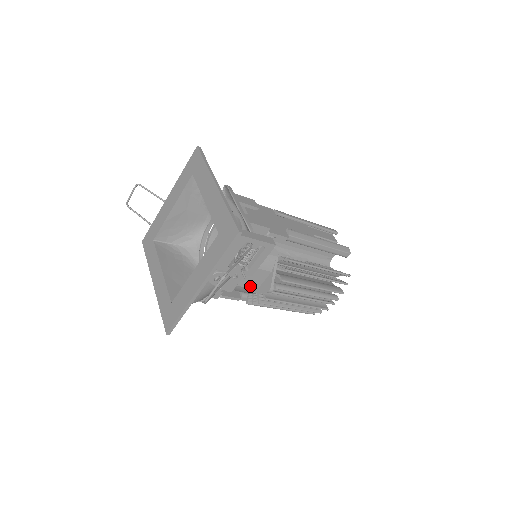
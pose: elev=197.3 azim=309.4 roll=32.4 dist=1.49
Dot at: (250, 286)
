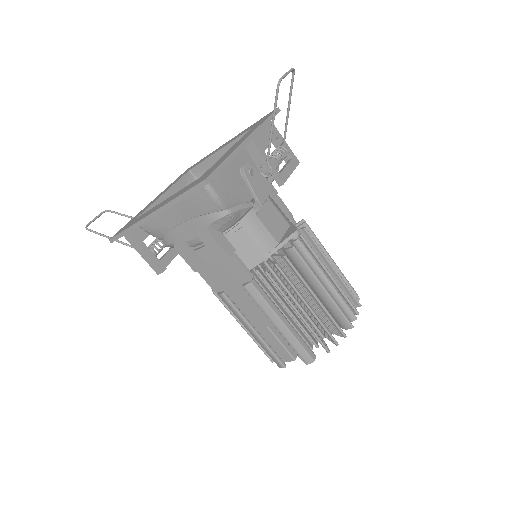
Dot at: (272, 232)
